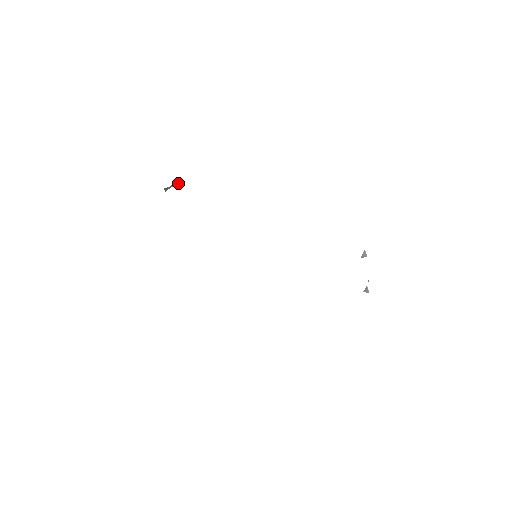
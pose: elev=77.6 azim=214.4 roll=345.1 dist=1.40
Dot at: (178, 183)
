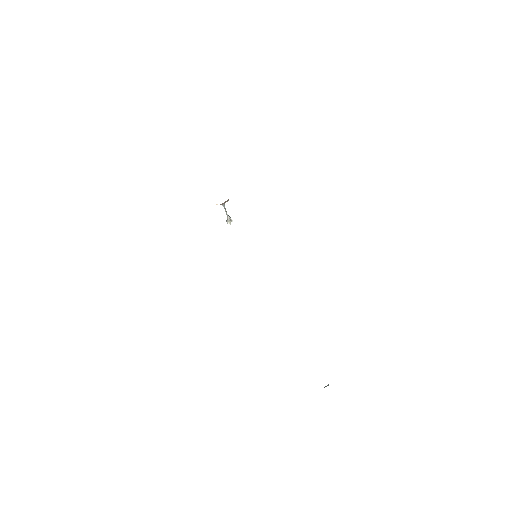
Dot at: (231, 219)
